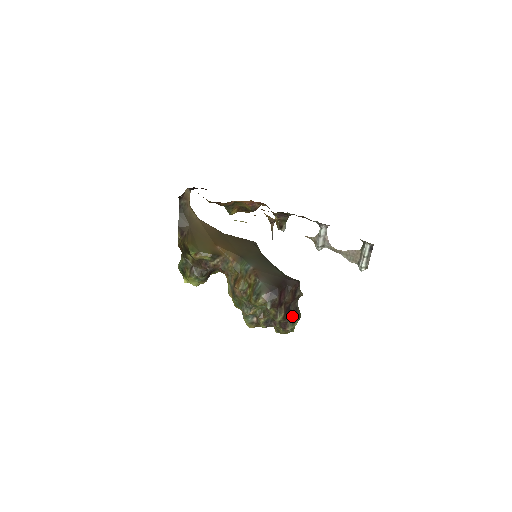
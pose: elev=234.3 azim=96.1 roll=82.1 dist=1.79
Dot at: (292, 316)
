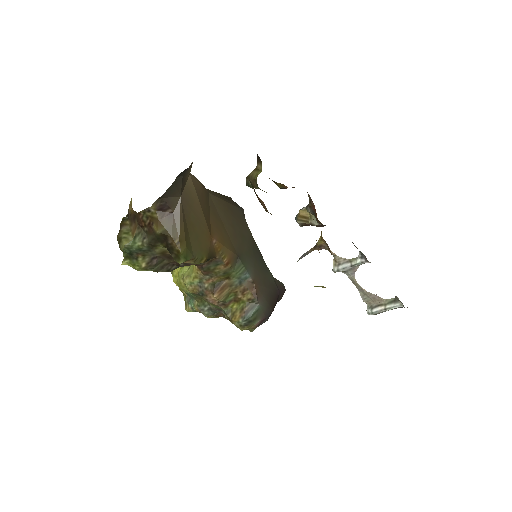
Dot at: occluded
